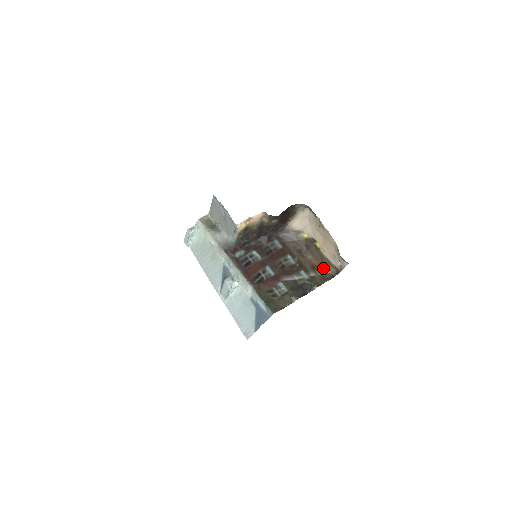
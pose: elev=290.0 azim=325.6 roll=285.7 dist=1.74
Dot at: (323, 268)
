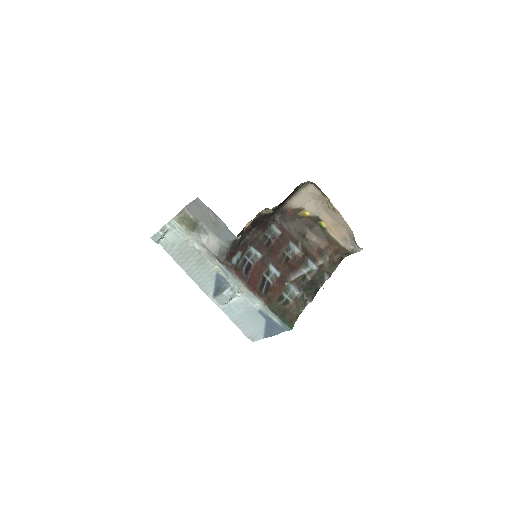
Dot at: (331, 251)
